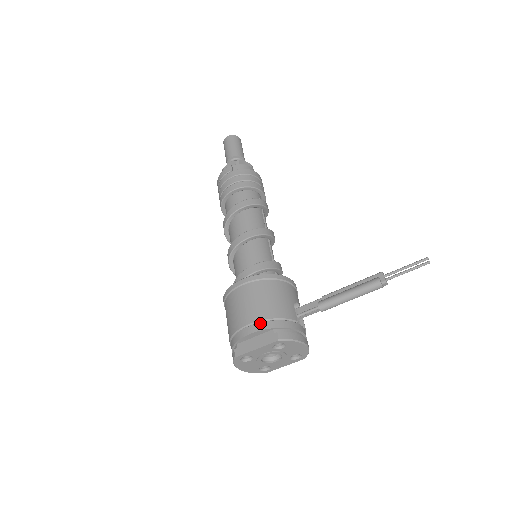
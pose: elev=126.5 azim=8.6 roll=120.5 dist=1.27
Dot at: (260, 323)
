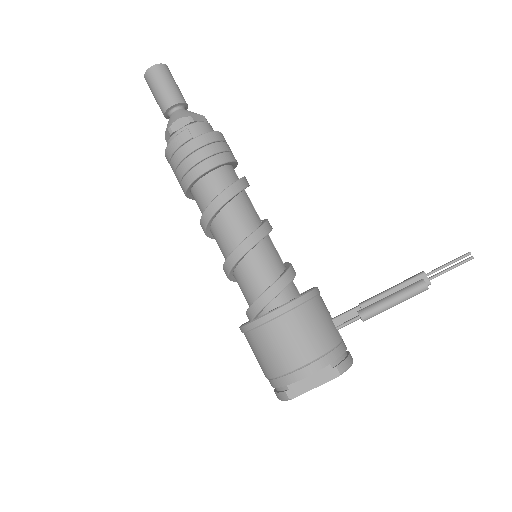
Dot at: (316, 362)
